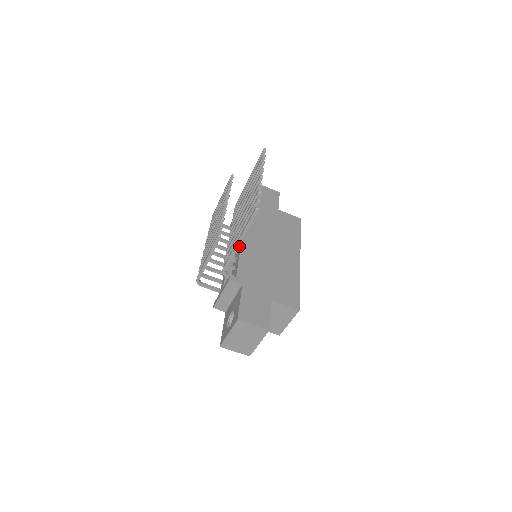
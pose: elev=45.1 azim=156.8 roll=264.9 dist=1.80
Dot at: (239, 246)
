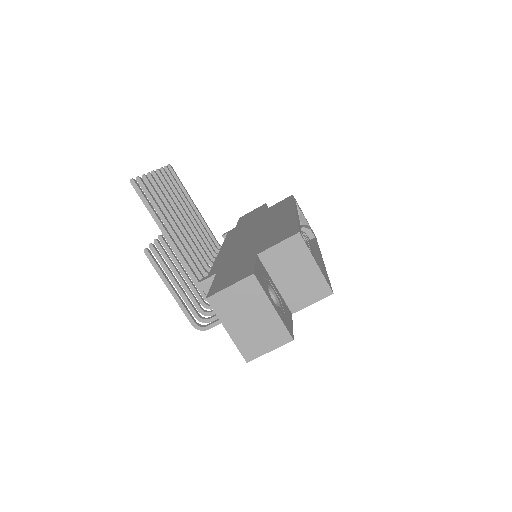
Dot at: occluded
